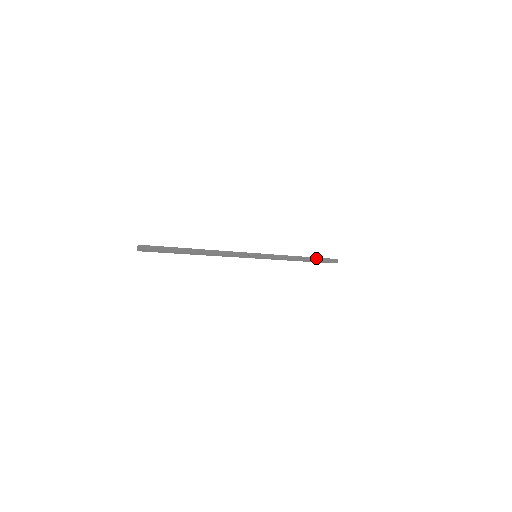
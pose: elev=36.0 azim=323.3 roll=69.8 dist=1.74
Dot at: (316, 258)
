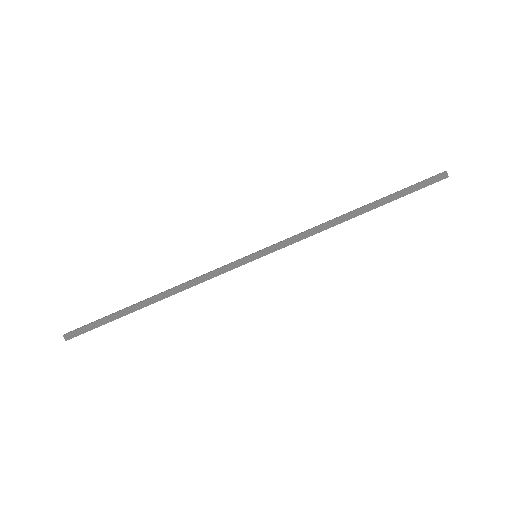
Dot at: (387, 196)
